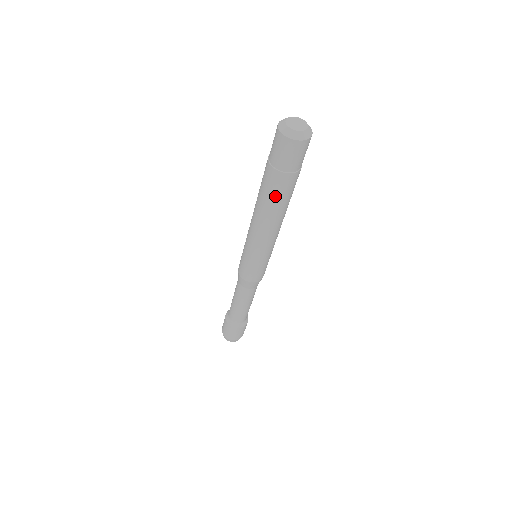
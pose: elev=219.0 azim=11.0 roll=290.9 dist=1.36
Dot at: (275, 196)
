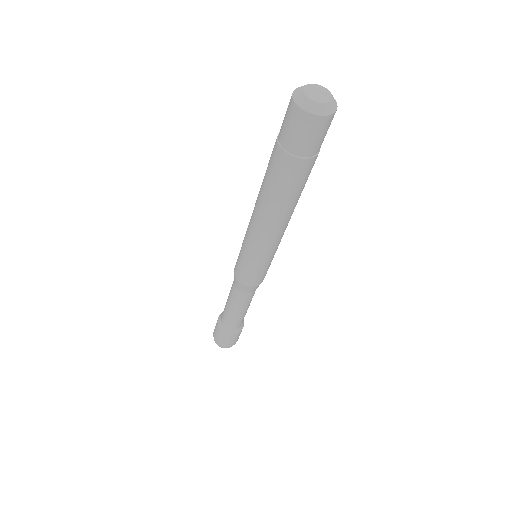
Dot at: (273, 180)
